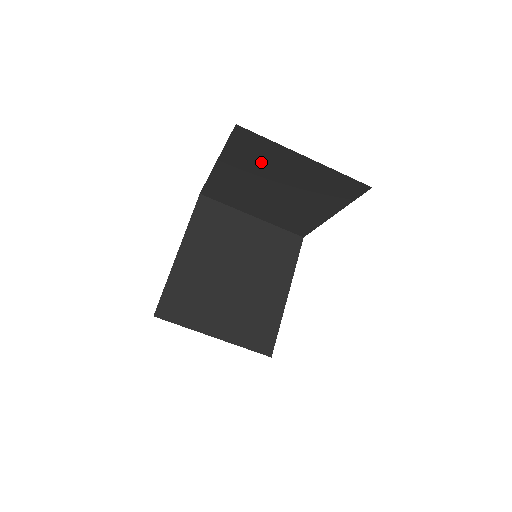
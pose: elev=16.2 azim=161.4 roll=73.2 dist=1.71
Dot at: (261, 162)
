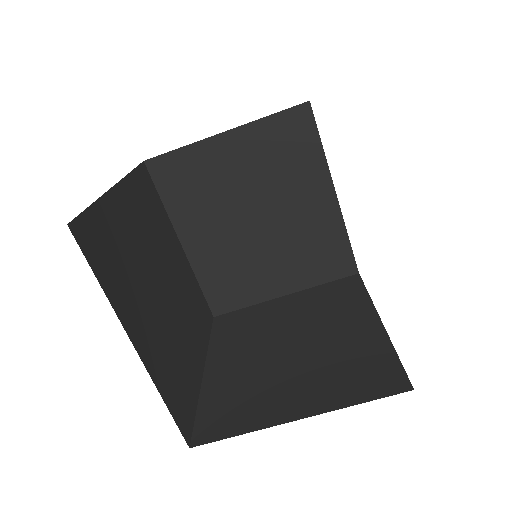
Dot at: occluded
